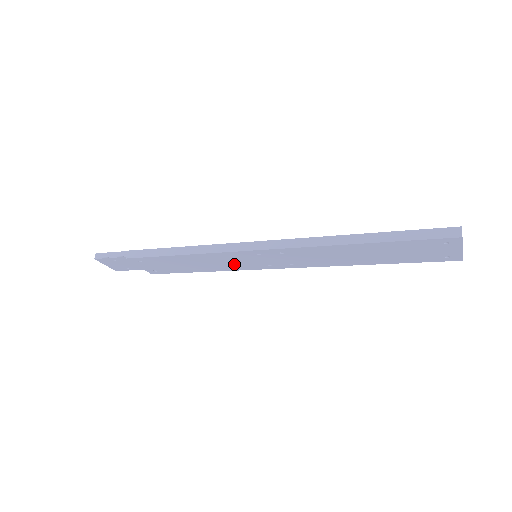
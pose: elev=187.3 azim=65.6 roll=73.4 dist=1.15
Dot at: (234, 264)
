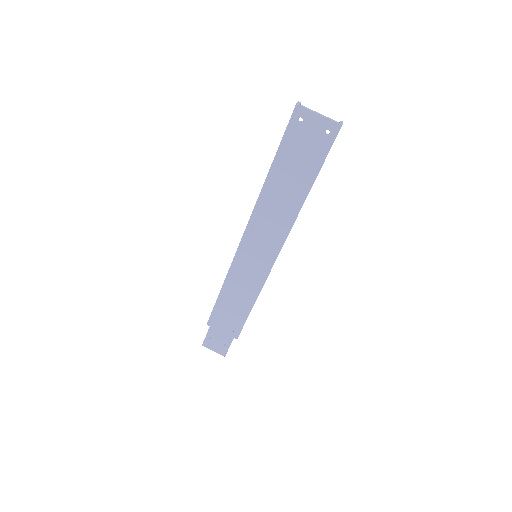
Dot at: (253, 276)
